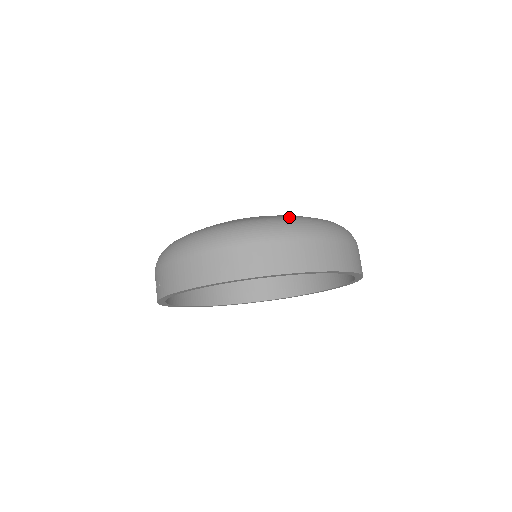
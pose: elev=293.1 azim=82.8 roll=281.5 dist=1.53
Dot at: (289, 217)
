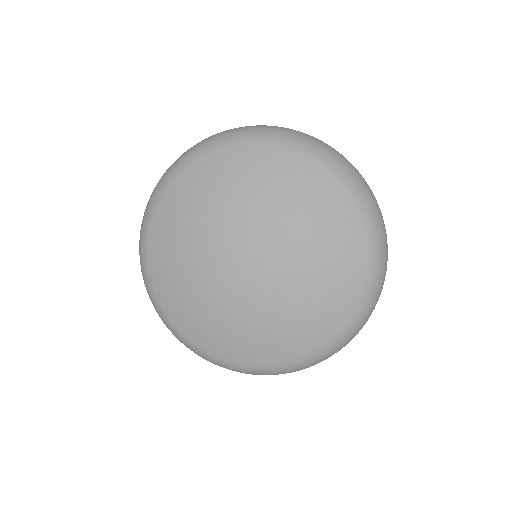
Dot at: (330, 346)
